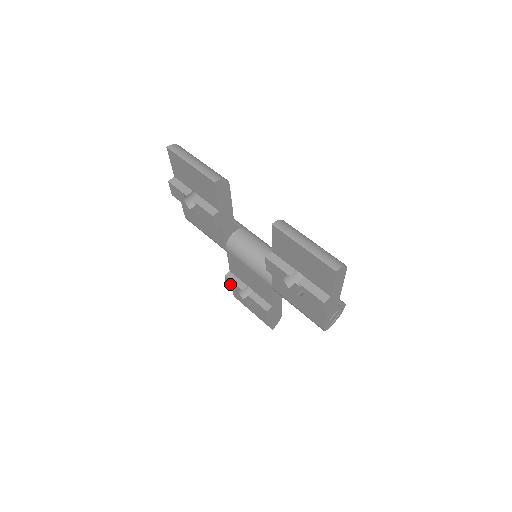
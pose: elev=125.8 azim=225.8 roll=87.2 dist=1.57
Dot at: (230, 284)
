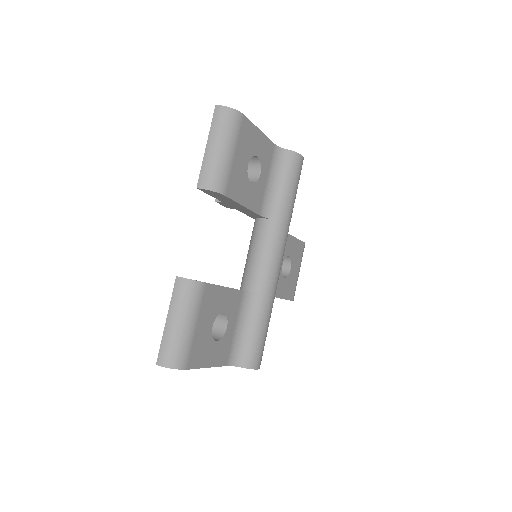
Dot at: occluded
